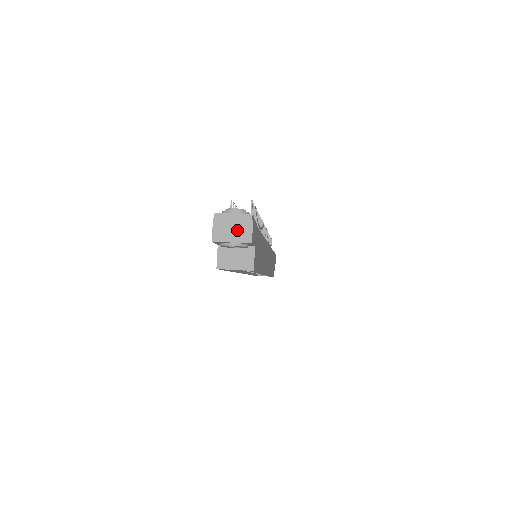
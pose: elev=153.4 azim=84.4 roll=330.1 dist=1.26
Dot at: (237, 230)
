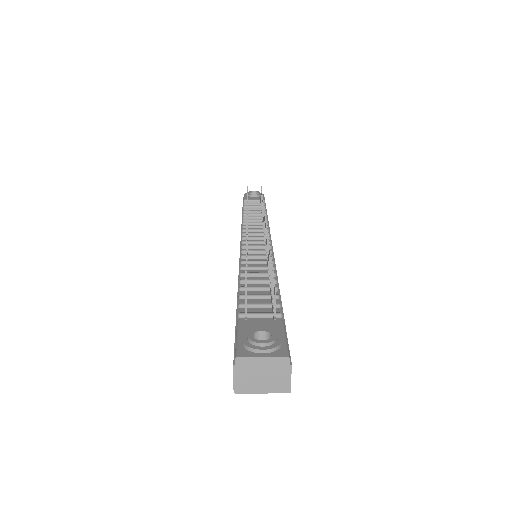
Dot at: (269, 378)
